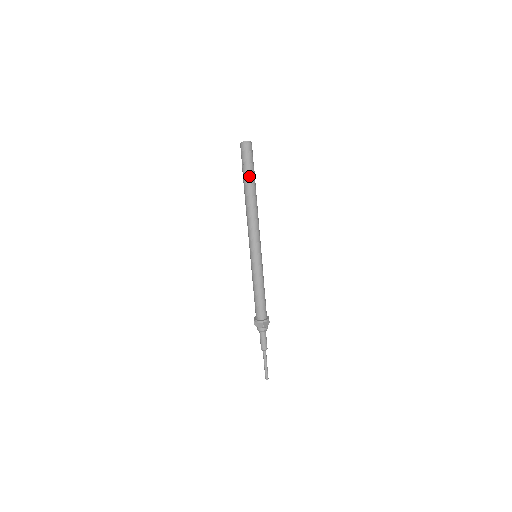
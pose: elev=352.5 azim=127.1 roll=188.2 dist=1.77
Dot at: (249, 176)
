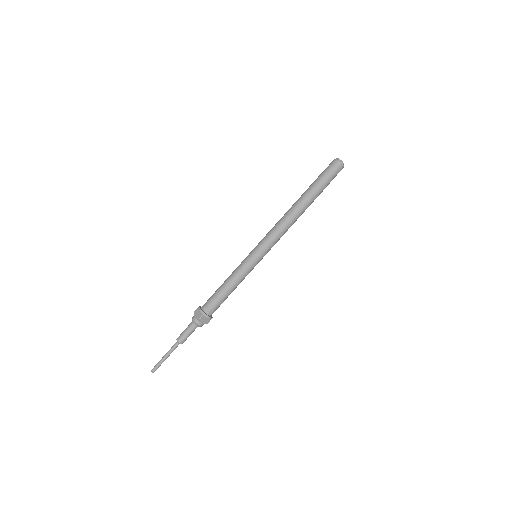
Dot at: (317, 187)
